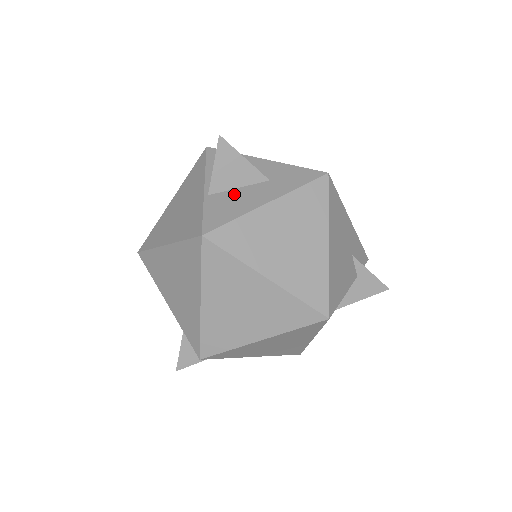
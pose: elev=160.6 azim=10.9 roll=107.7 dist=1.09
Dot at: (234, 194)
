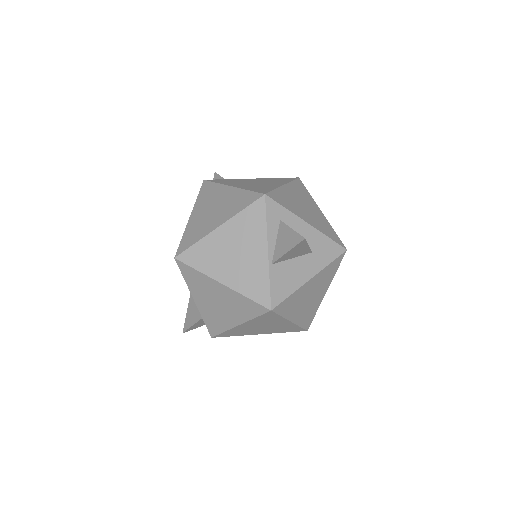
Dot at: (289, 266)
